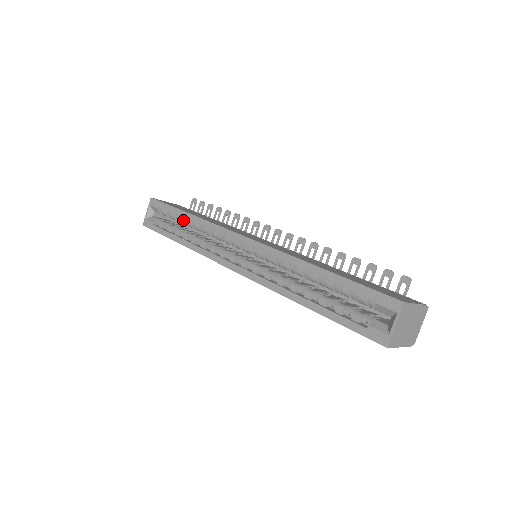
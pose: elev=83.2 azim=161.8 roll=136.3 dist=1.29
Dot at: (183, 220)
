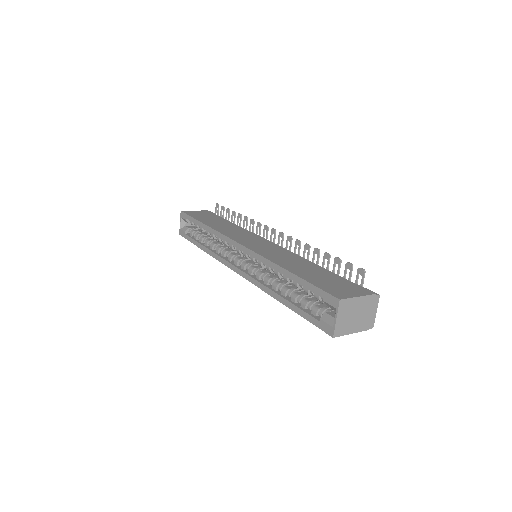
Dot at: (203, 229)
